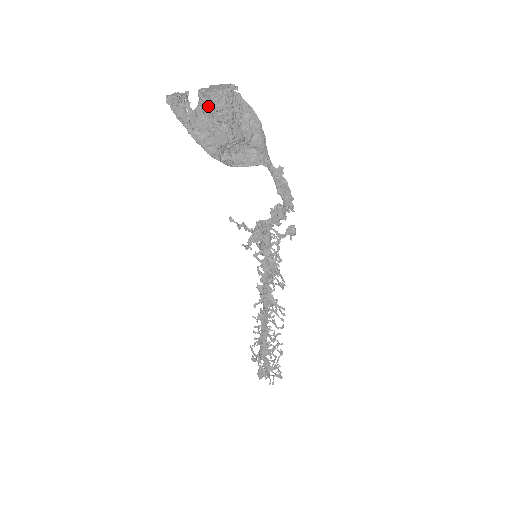
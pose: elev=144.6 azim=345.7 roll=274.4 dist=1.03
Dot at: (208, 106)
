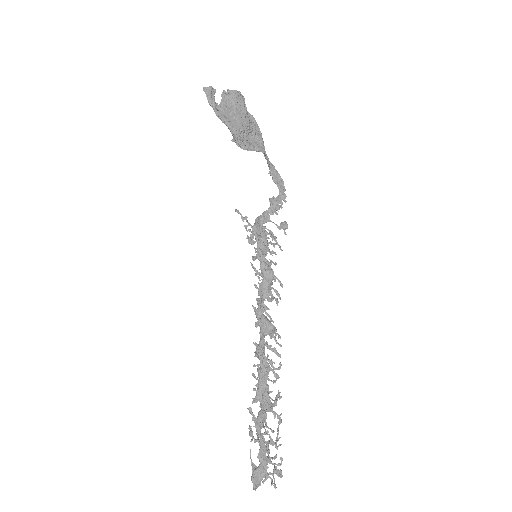
Dot at: (231, 99)
